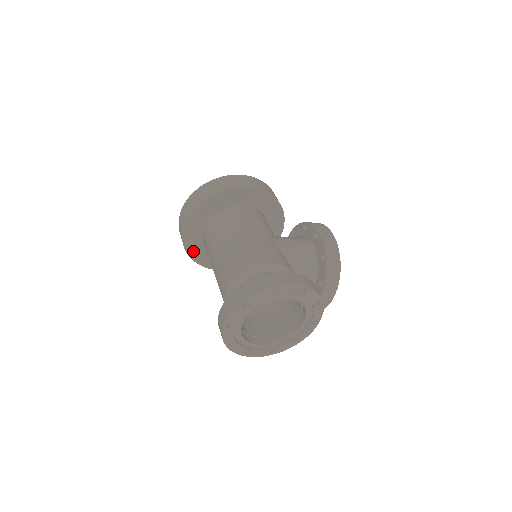
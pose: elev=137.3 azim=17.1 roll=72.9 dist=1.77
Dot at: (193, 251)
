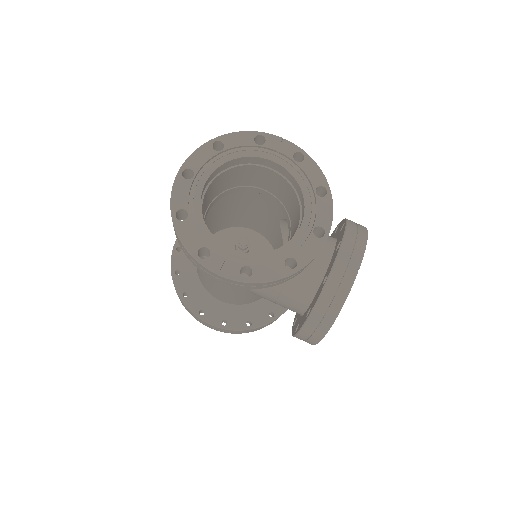
Dot at: (180, 274)
